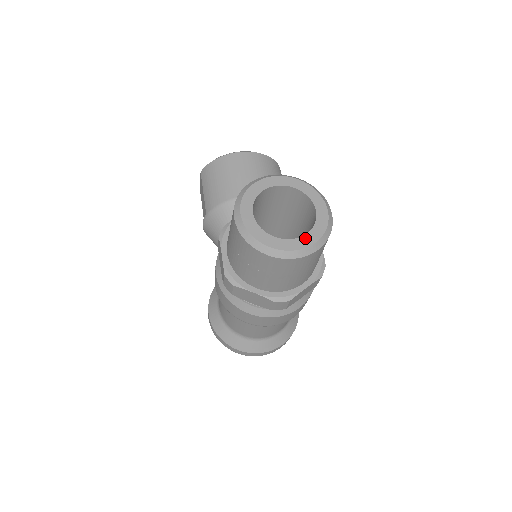
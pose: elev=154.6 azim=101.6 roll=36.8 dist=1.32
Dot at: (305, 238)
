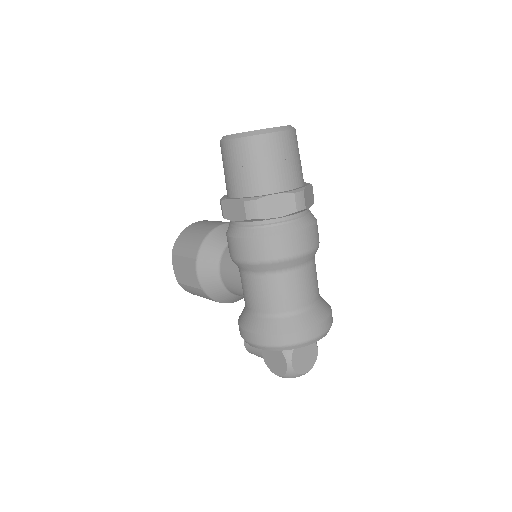
Dot at: occluded
